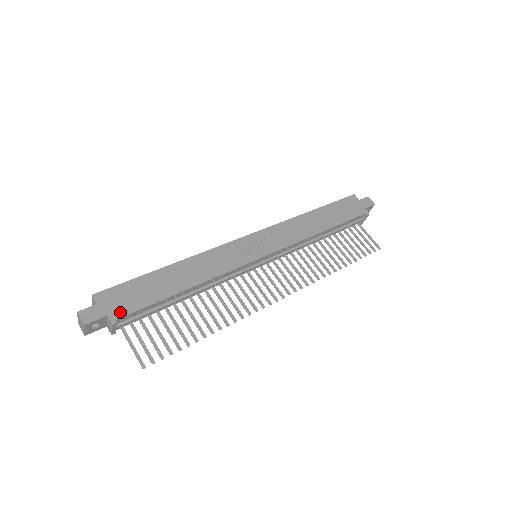
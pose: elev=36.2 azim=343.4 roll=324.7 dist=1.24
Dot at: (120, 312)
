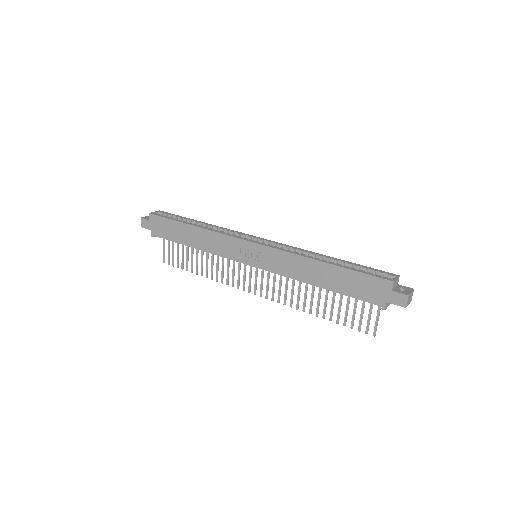
Dot at: (156, 233)
